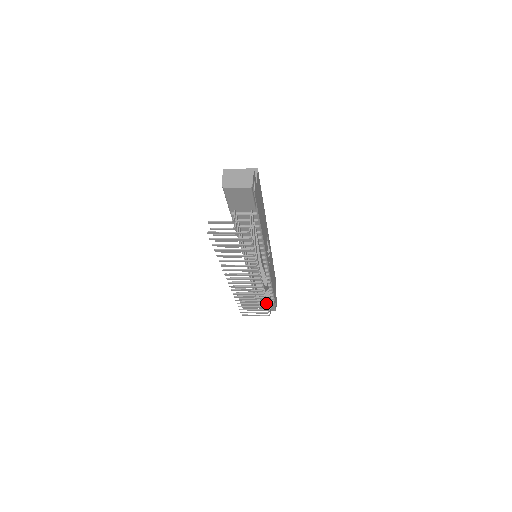
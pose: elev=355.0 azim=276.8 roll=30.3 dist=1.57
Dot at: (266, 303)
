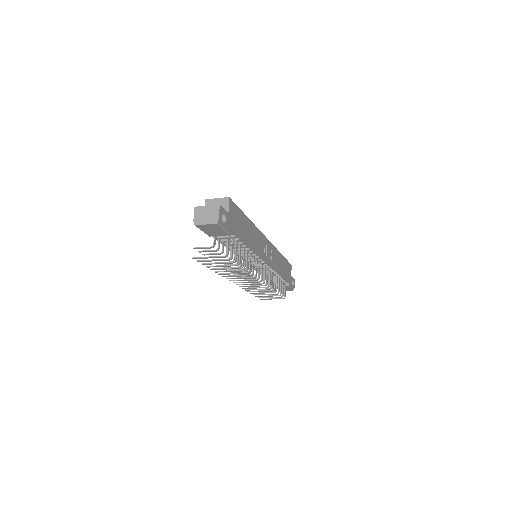
Dot at: (275, 292)
